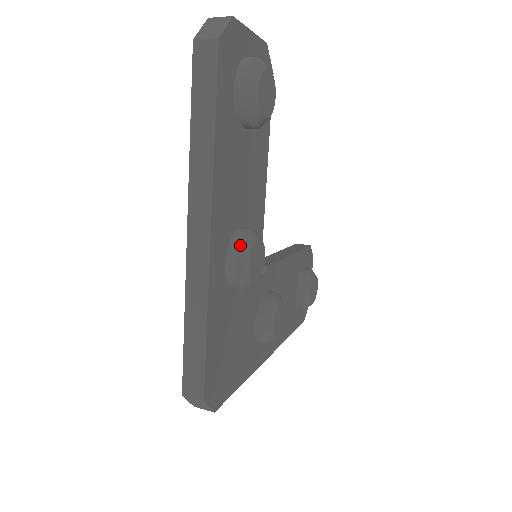
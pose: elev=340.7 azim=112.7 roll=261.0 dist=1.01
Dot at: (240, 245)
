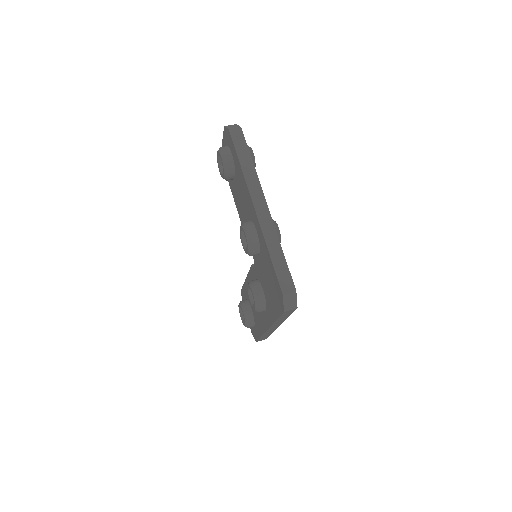
Dot at: (272, 219)
